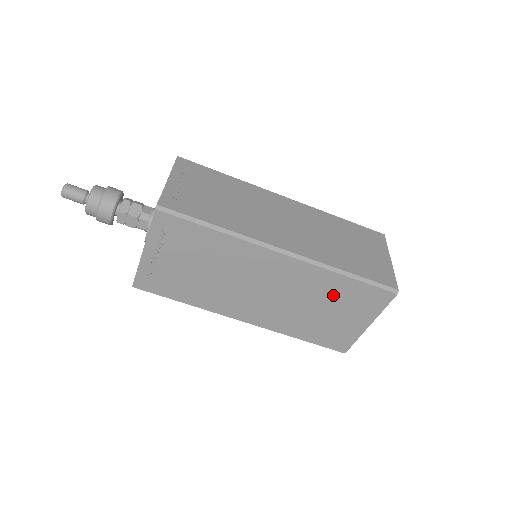
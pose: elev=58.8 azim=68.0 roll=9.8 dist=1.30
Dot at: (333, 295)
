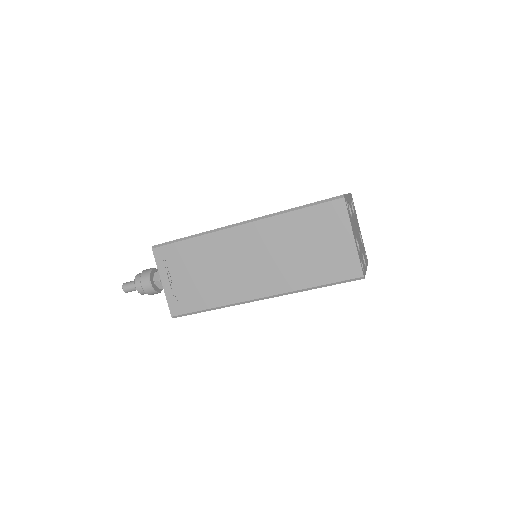
Dot at: occluded
